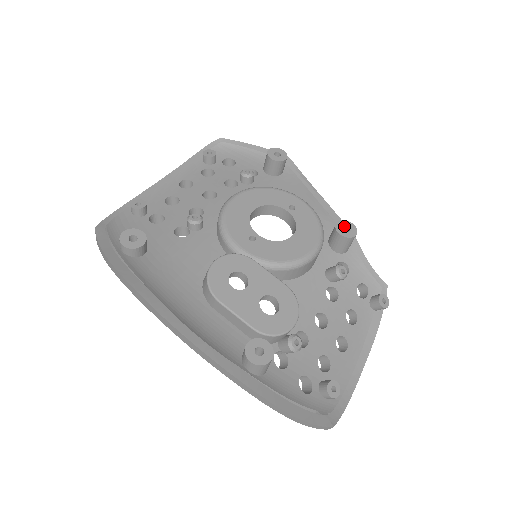
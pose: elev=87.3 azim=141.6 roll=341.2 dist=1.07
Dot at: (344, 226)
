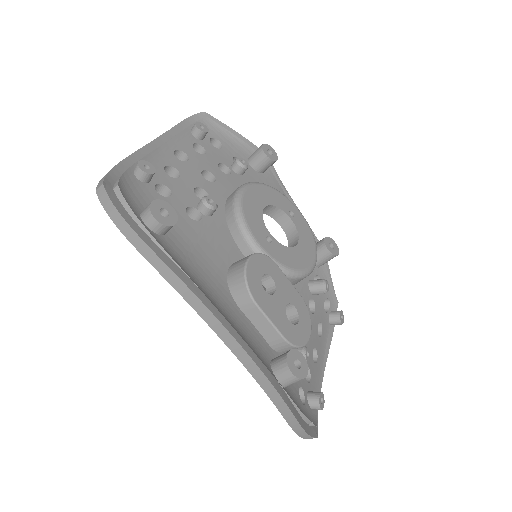
Dot at: (329, 243)
